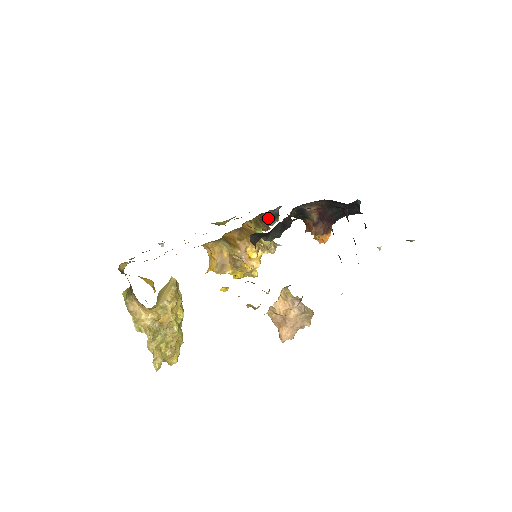
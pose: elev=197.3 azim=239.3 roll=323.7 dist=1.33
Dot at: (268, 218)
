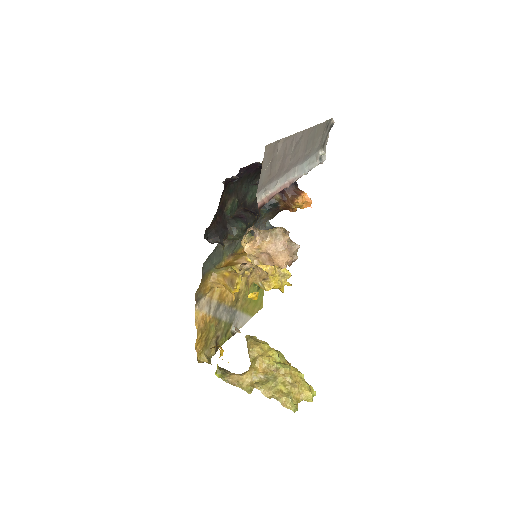
Dot at: occluded
